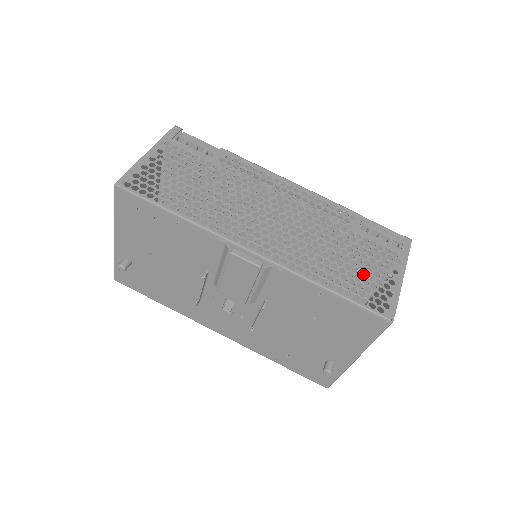
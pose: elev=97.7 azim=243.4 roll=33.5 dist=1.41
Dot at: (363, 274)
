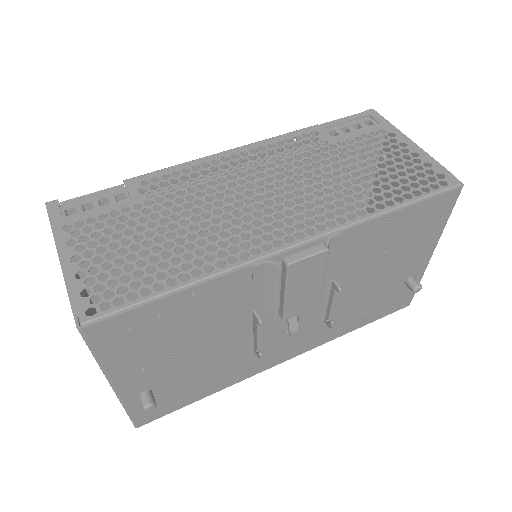
Dot at: (355, 180)
